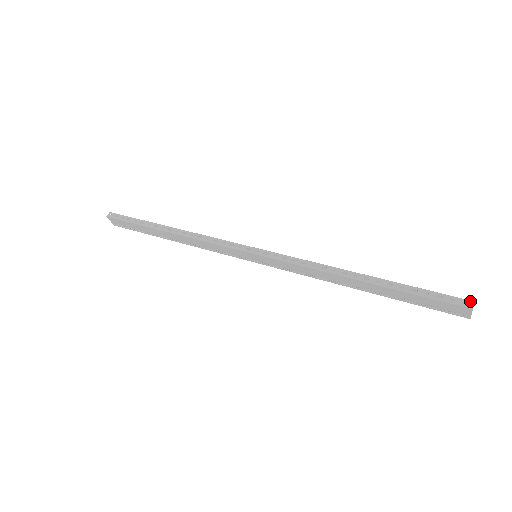
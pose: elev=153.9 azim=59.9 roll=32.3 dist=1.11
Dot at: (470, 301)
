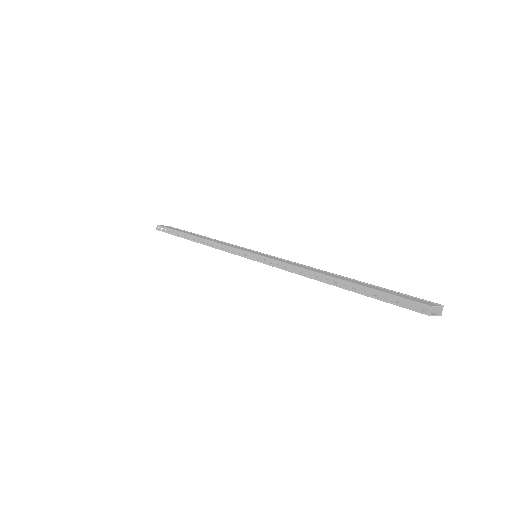
Dot at: (427, 306)
